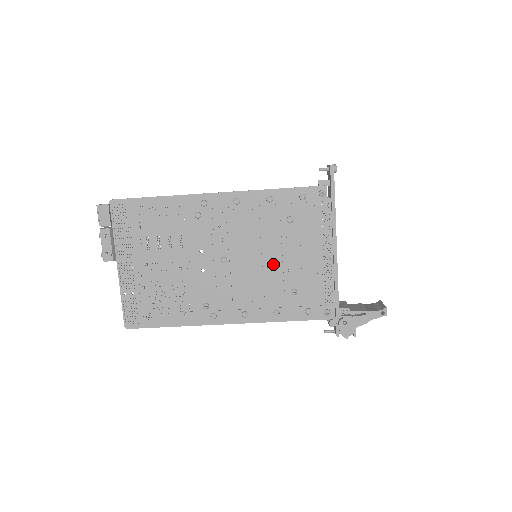
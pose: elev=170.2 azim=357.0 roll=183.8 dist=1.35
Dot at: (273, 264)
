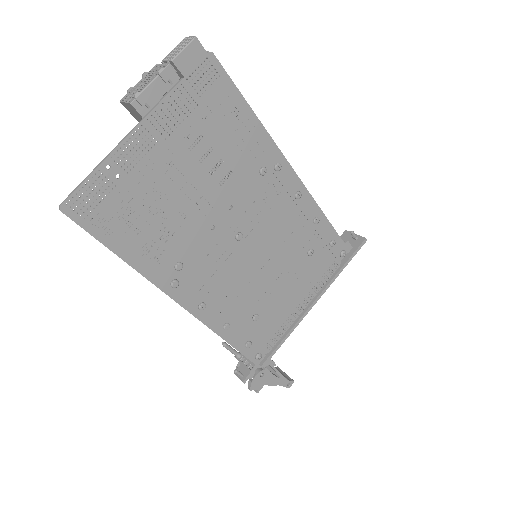
Dot at: (266, 278)
